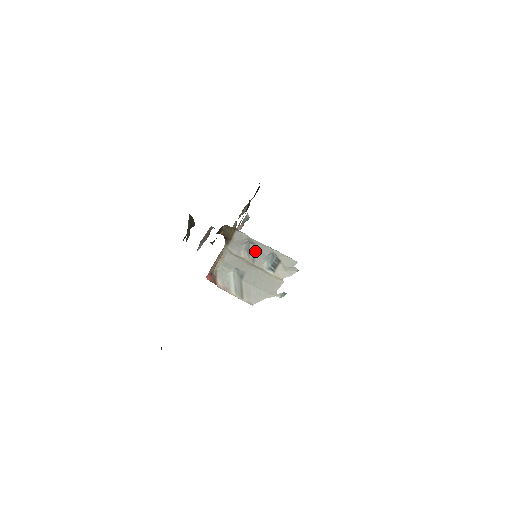
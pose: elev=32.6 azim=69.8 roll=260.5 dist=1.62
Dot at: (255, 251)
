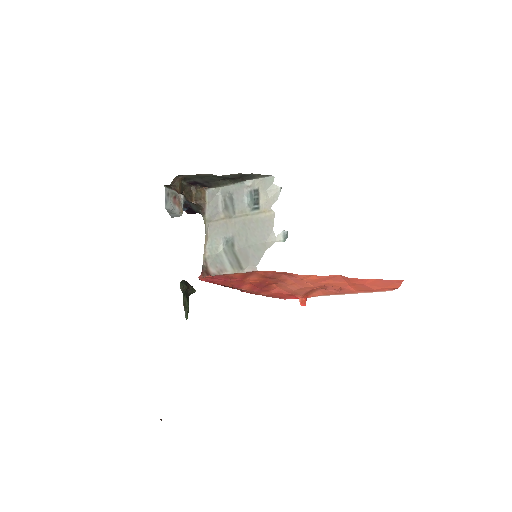
Dot at: (231, 200)
